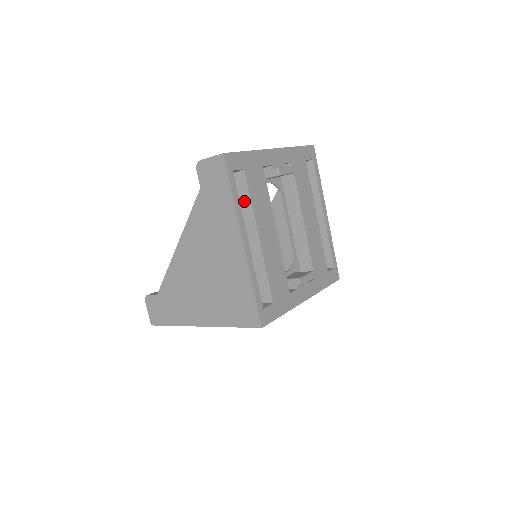
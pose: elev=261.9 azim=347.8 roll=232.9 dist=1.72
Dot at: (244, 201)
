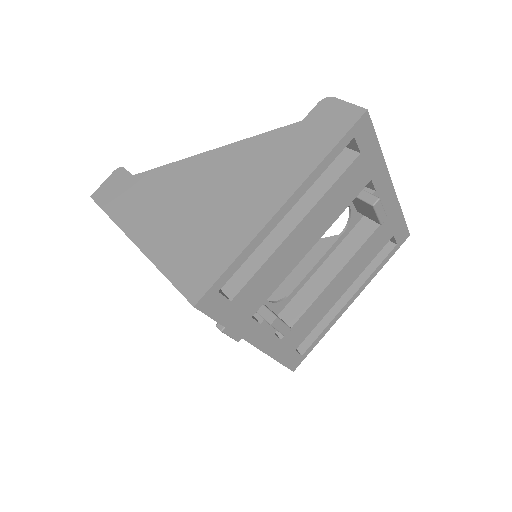
Dot at: (324, 180)
